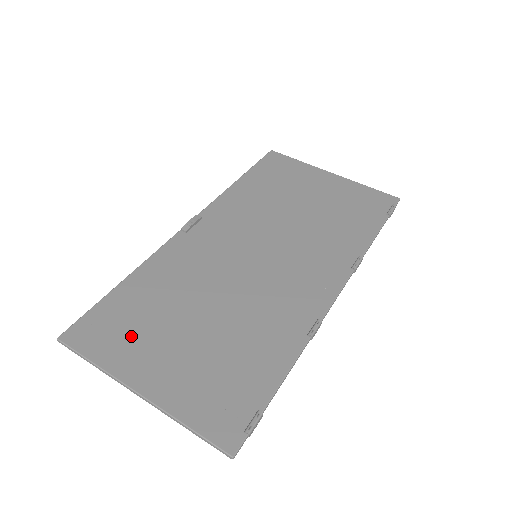
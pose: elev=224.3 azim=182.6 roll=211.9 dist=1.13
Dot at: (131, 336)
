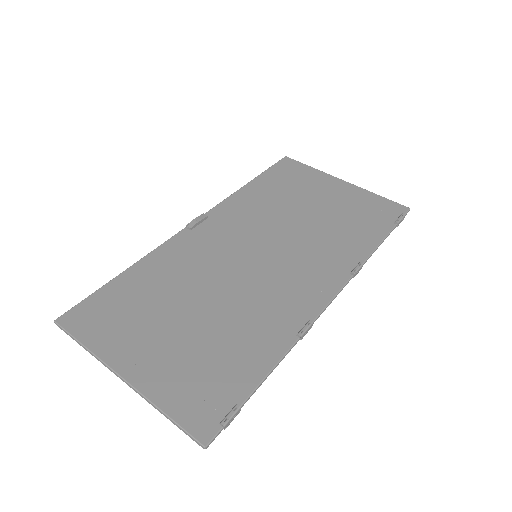
Dot at: (124, 324)
